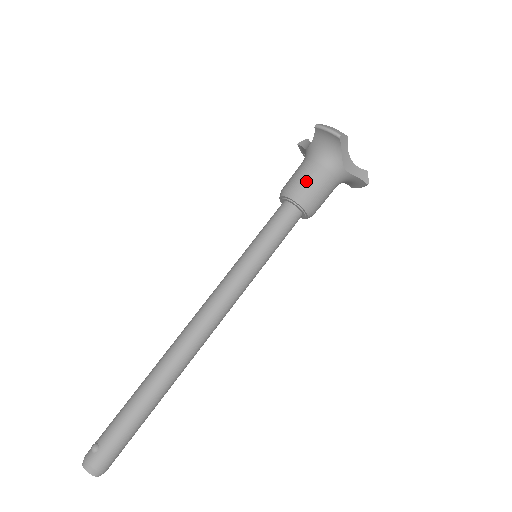
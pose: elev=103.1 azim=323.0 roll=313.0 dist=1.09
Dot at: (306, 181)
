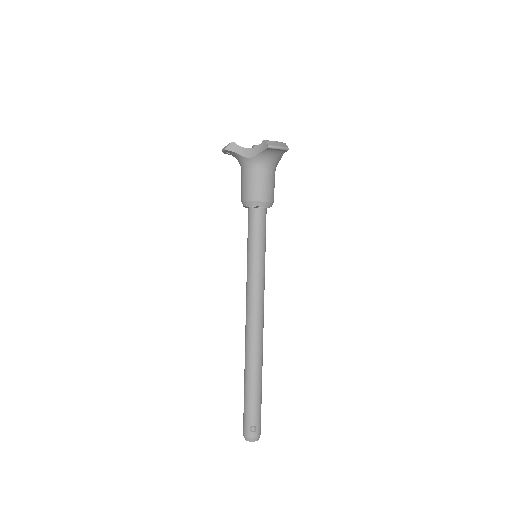
Dot at: (269, 188)
